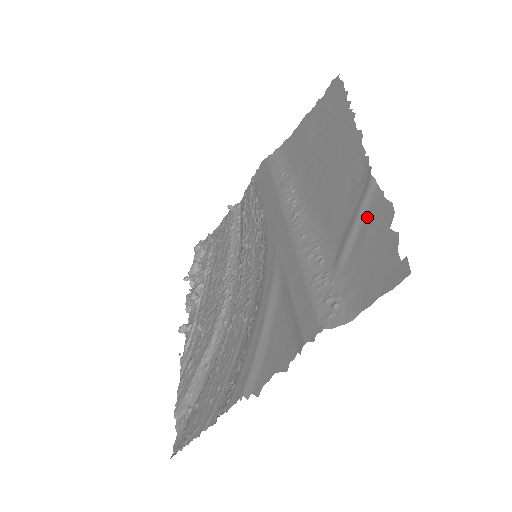
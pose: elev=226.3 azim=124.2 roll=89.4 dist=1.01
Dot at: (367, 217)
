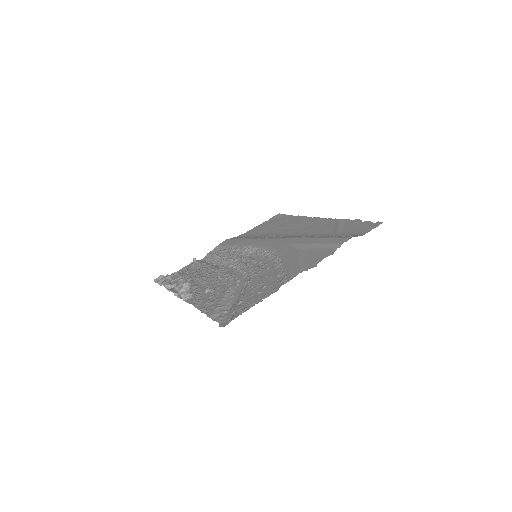
Dot at: (345, 224)
